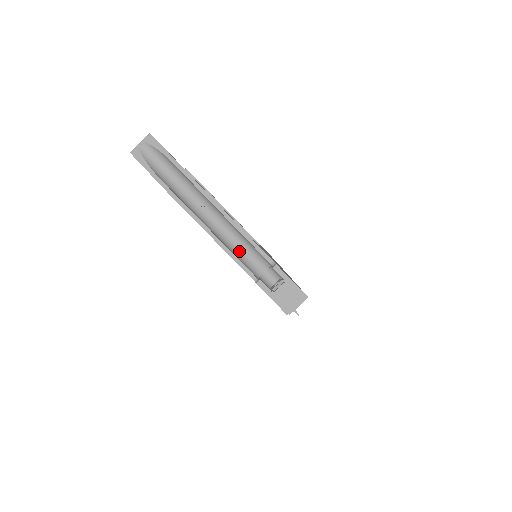
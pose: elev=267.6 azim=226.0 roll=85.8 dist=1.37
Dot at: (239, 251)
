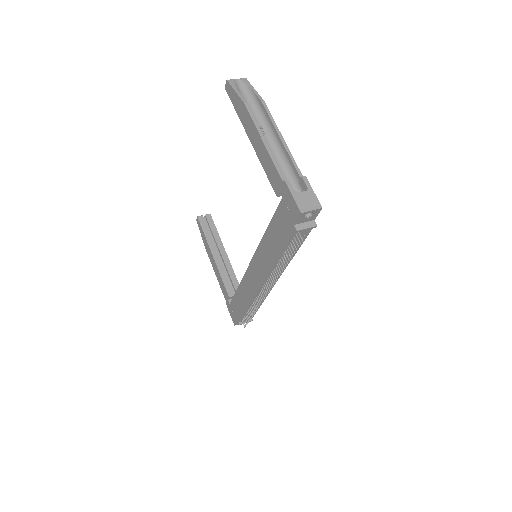
Dot at: occluded
